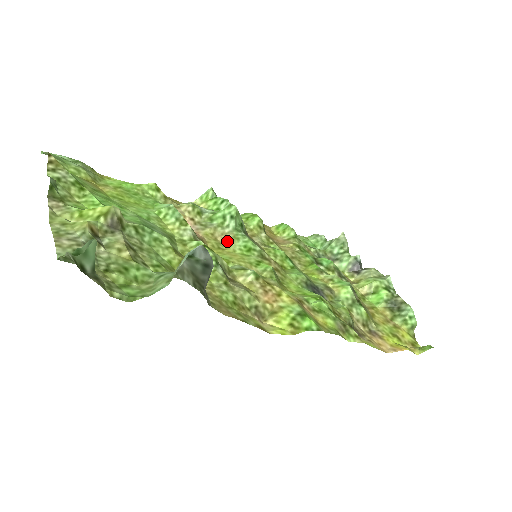
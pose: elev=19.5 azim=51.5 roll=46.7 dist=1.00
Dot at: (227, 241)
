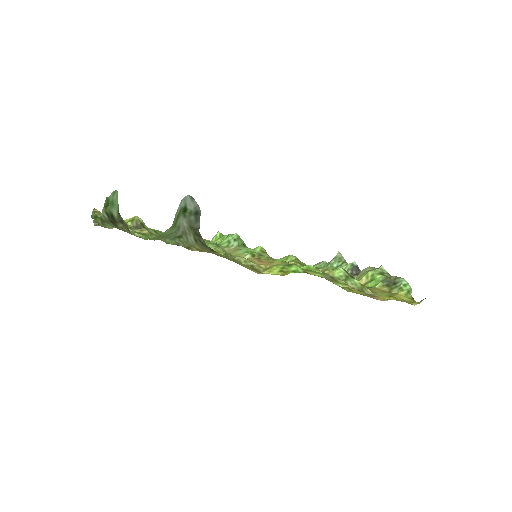
Dot at: (232, 252)
